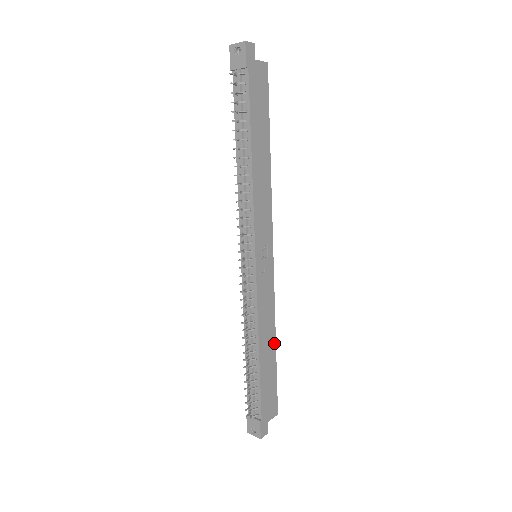
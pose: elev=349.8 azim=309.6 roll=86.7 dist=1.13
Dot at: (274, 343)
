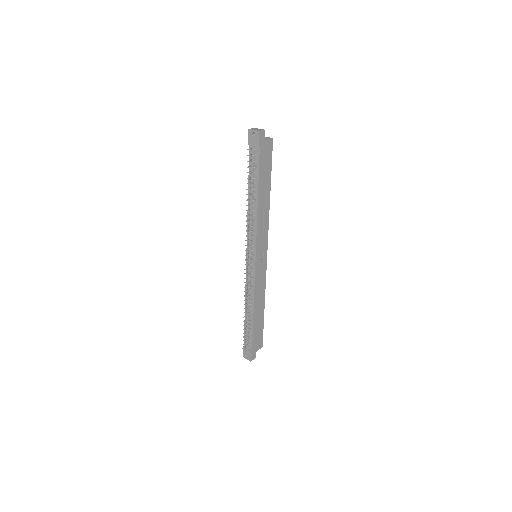
Dot at: (263, 307)
